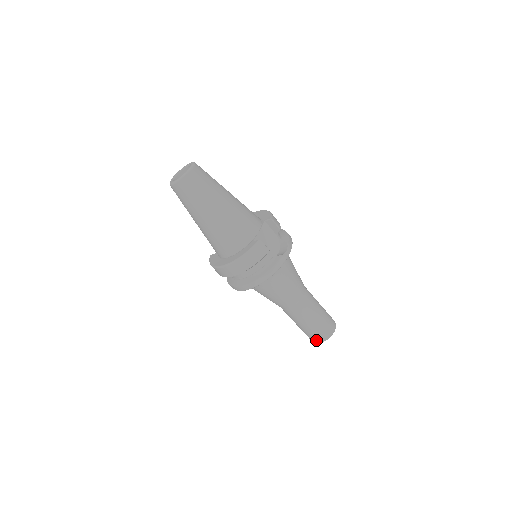
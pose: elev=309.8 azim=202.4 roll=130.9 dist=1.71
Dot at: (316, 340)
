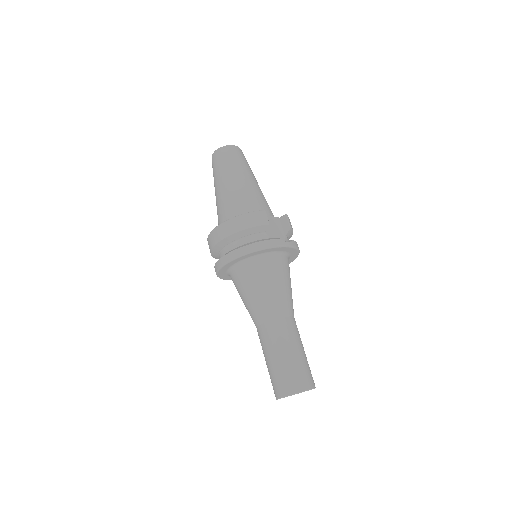
Dot at: (281, 390)
